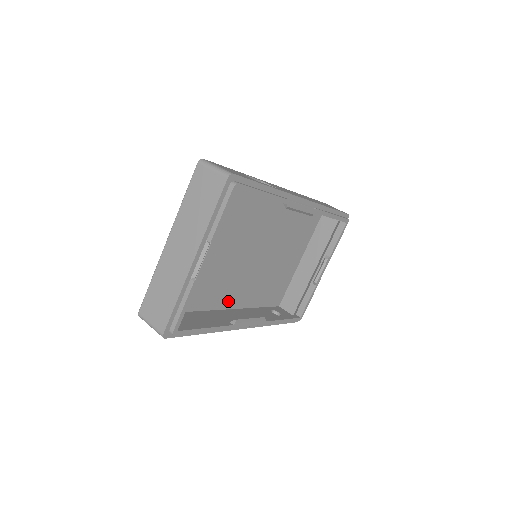
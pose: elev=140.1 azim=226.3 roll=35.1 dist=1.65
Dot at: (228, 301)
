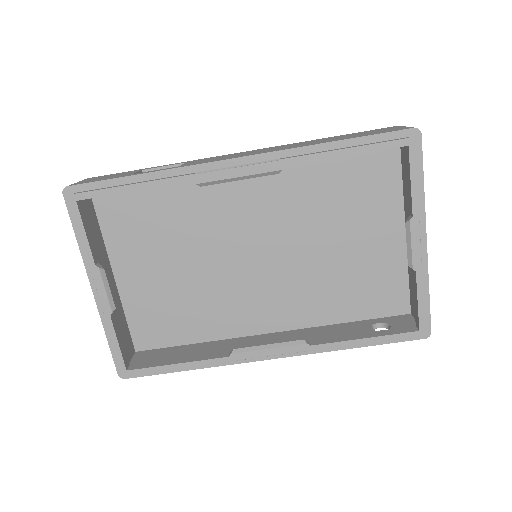
Dot at: (268, 321)
